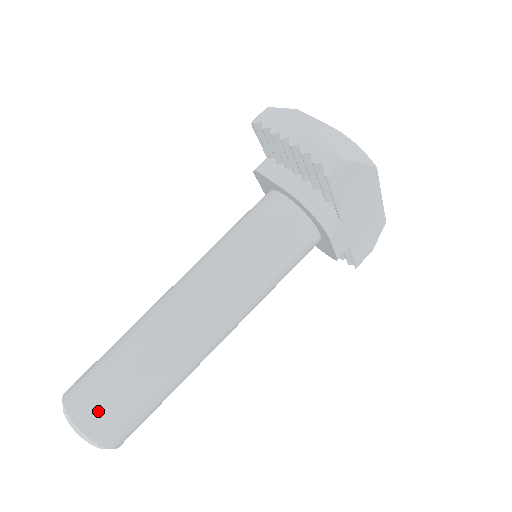
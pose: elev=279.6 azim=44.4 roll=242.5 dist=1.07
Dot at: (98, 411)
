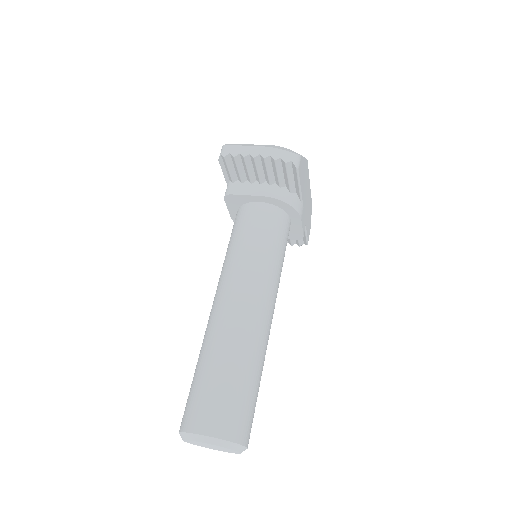
Dot at: (229, 417)
